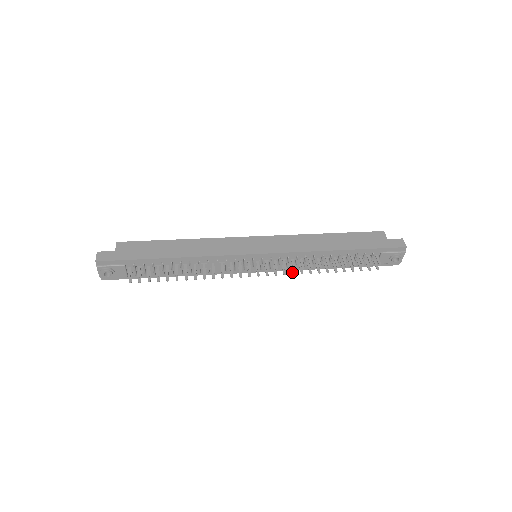
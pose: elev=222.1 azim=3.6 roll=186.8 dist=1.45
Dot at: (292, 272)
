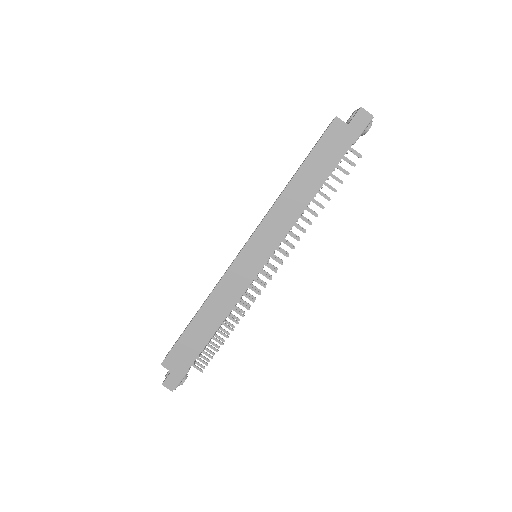
Dot at: occluded
